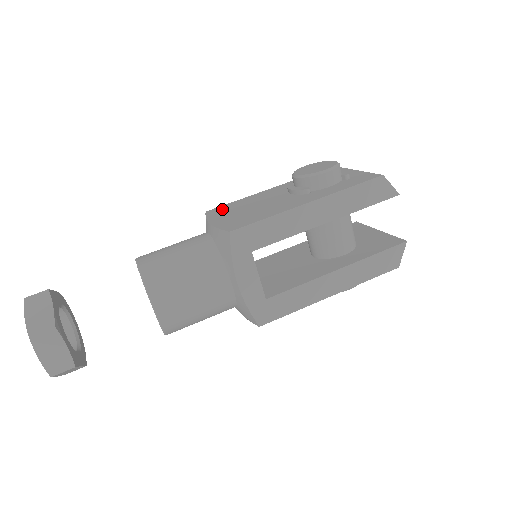
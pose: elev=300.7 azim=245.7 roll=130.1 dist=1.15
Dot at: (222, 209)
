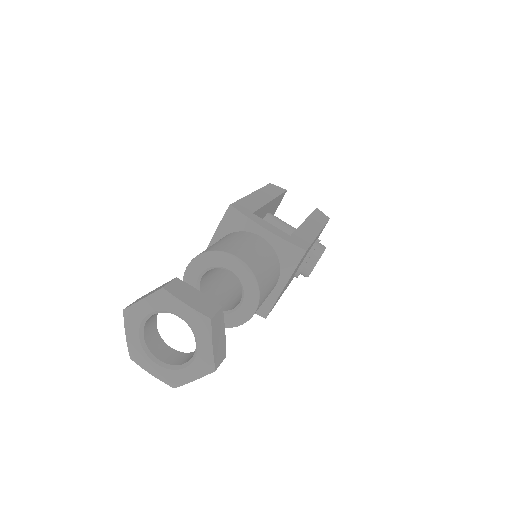
Dot at: occluded
